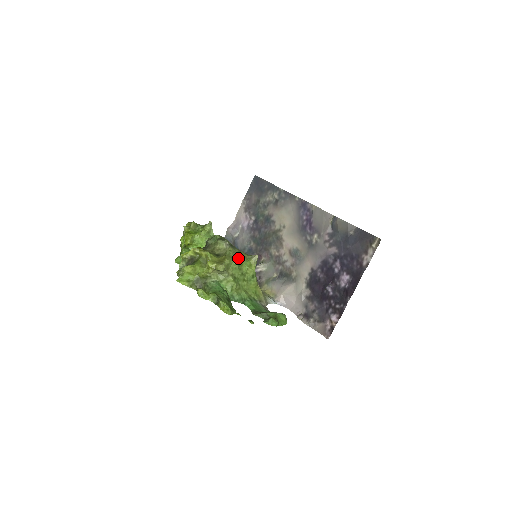
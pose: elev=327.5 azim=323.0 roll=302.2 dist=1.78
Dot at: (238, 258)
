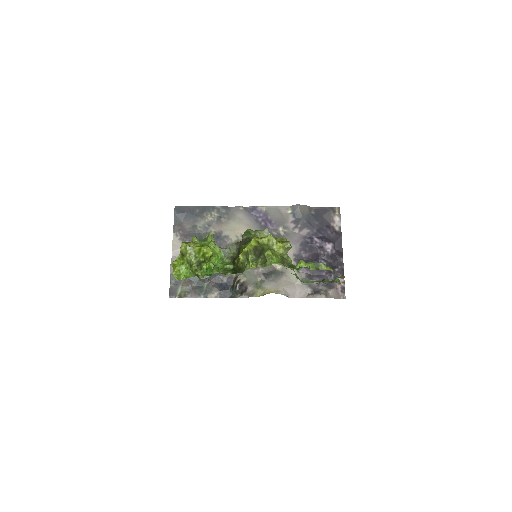
Dot at: occluded
